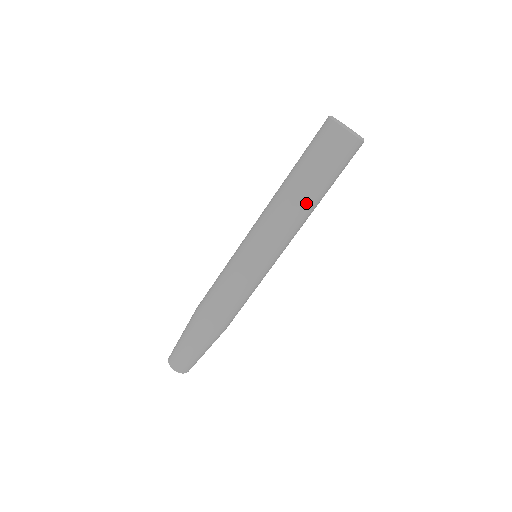
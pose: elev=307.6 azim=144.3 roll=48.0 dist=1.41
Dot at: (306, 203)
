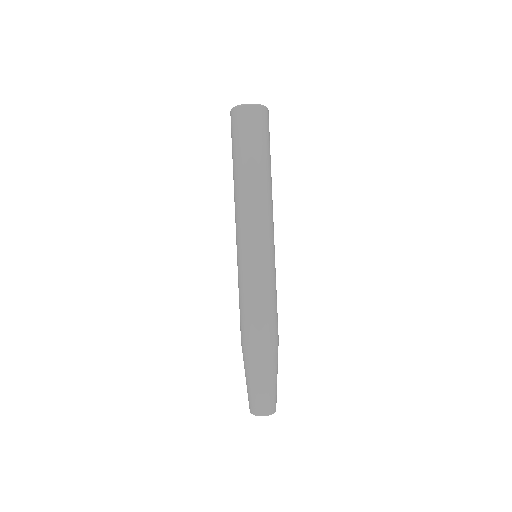
Dot at: (243, 179)
